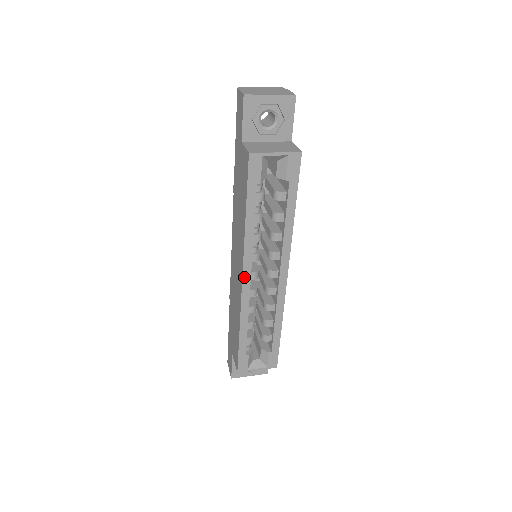
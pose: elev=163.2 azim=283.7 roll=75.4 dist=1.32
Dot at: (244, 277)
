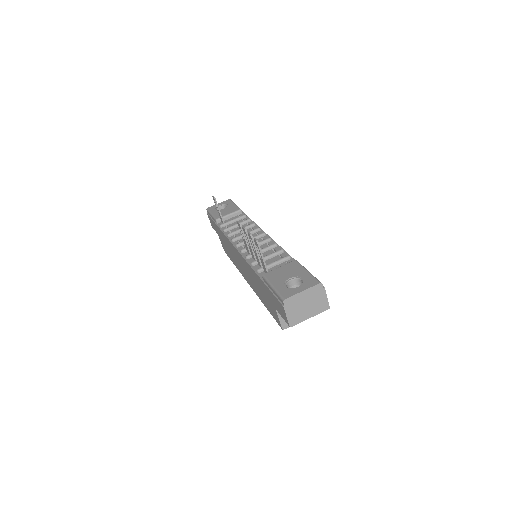
Dot at: occluded
